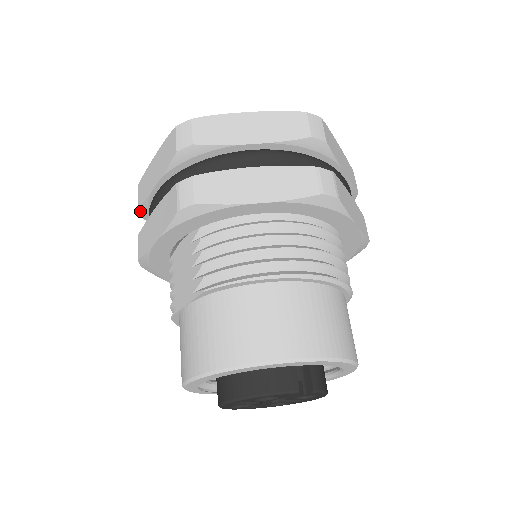
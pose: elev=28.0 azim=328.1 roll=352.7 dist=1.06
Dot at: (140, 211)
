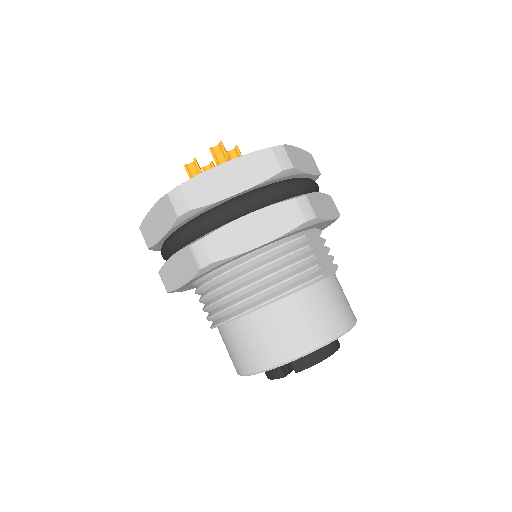
Dot at: occluded
